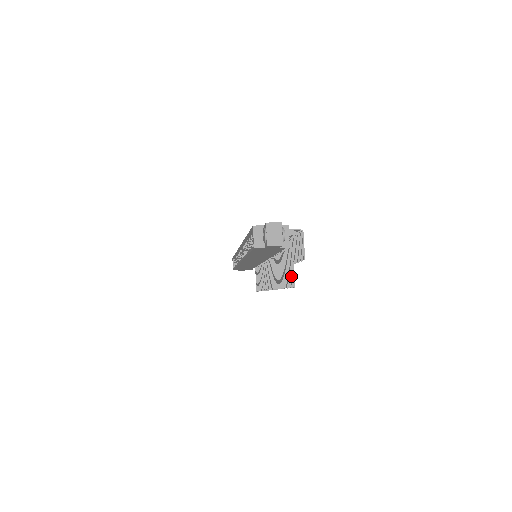
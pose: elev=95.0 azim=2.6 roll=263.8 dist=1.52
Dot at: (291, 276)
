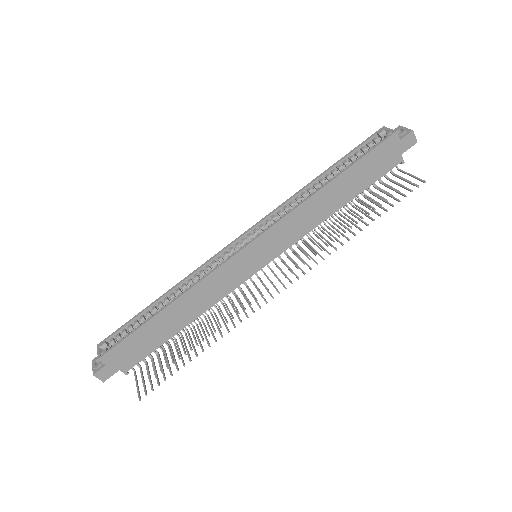
Dot at: (411, 182)
